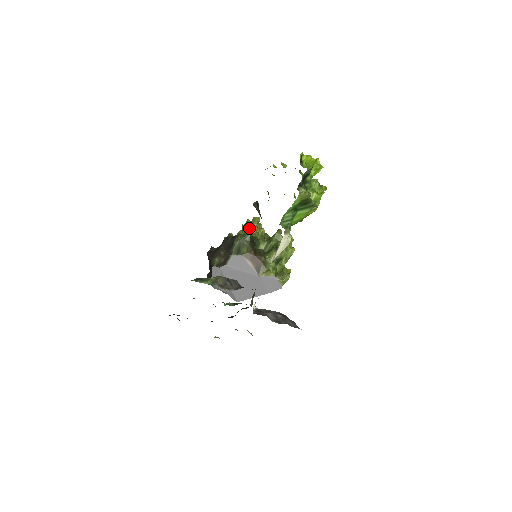
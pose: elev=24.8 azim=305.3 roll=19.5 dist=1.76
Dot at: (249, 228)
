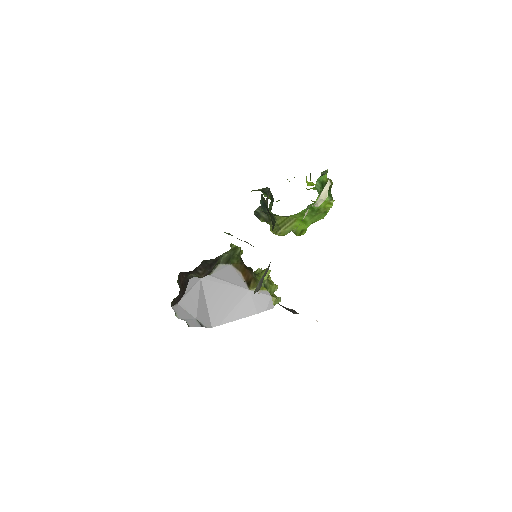
Dot at: occluded
